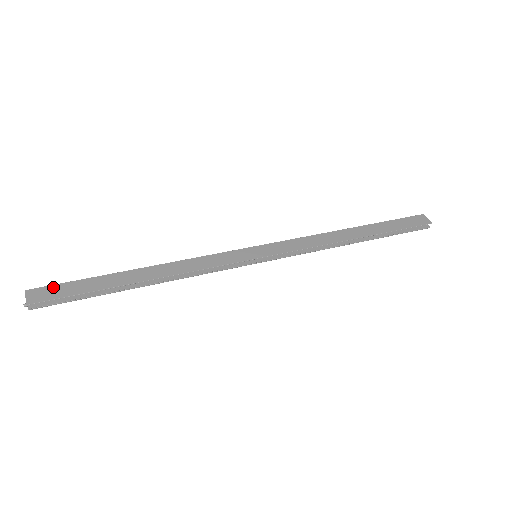
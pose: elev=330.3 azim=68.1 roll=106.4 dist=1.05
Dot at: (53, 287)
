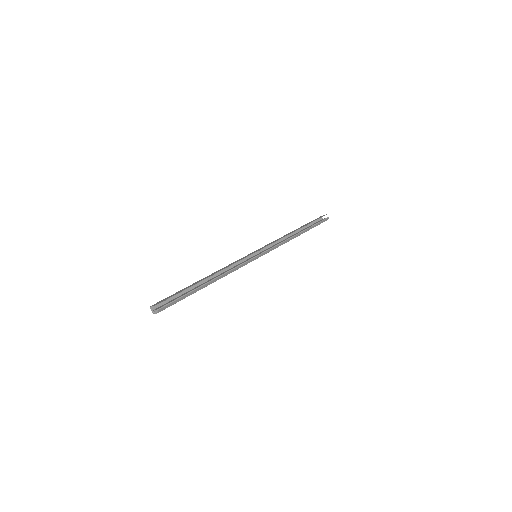
Dot at: occluded
